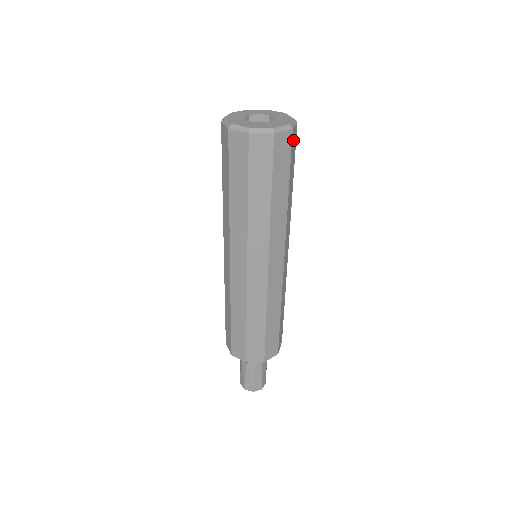
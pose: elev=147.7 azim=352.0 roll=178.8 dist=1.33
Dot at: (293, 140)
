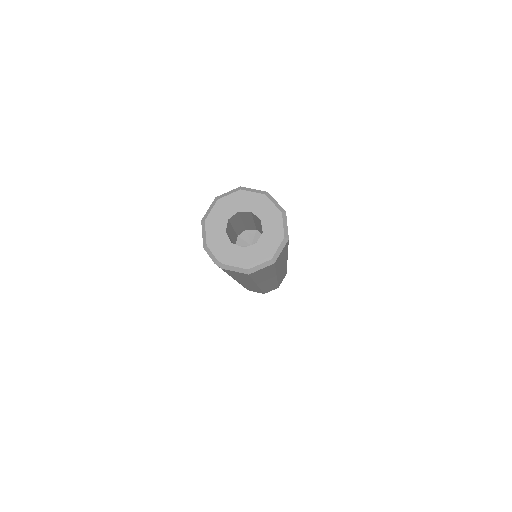
Dot at: occluded
